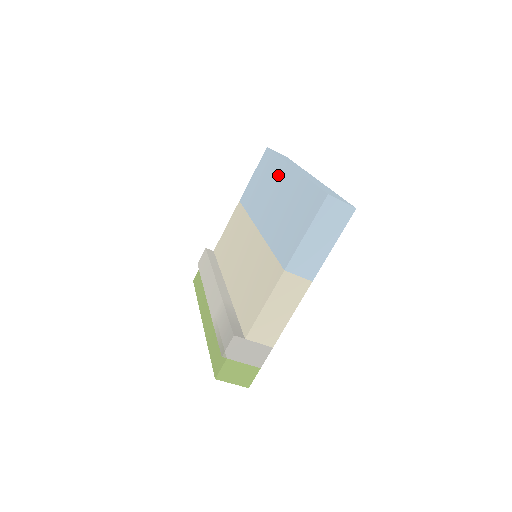
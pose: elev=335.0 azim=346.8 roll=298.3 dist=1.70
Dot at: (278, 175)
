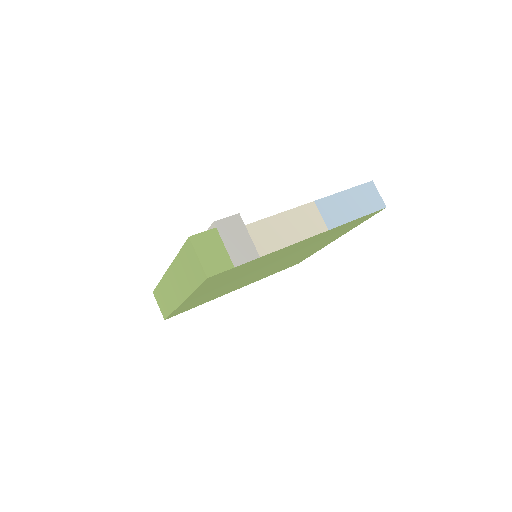
Dot at: occluded
